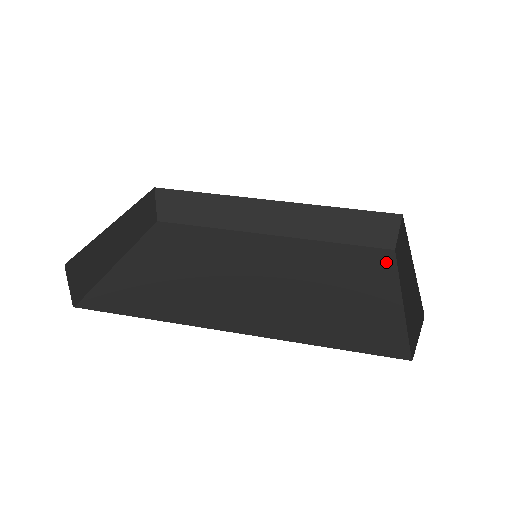
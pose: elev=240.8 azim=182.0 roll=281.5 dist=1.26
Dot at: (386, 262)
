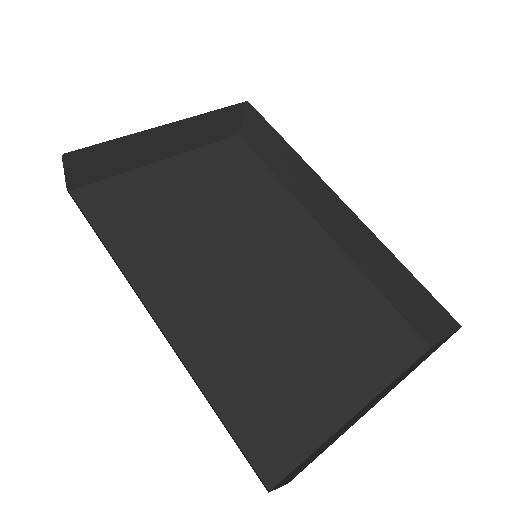
Dot at: (399, 356)
